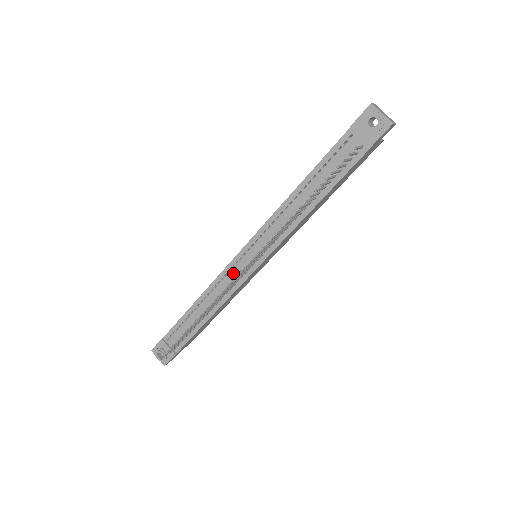
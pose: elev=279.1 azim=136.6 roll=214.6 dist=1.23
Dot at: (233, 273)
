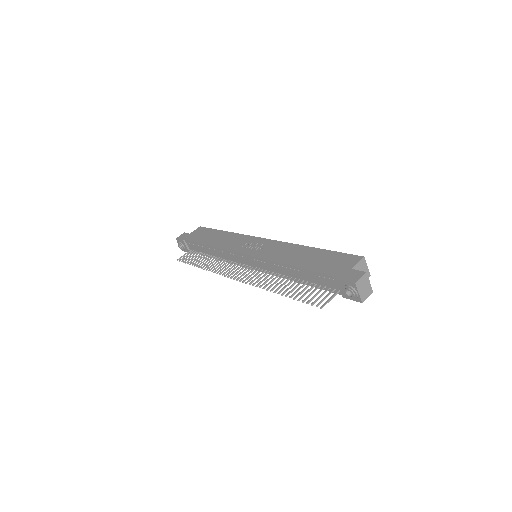
Dot at: (236, 257)
